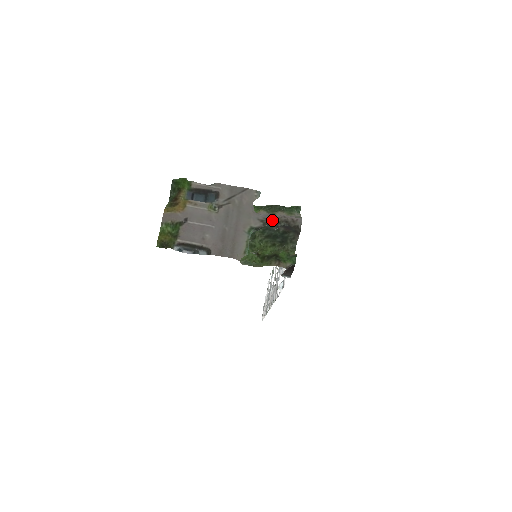
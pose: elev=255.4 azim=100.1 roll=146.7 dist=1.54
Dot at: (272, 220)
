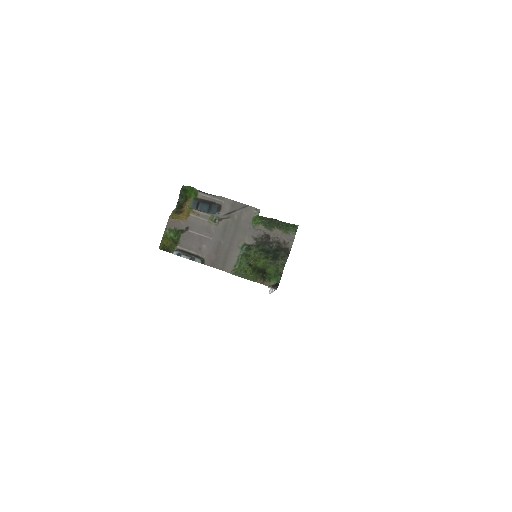
Dot at: (265, 239)
